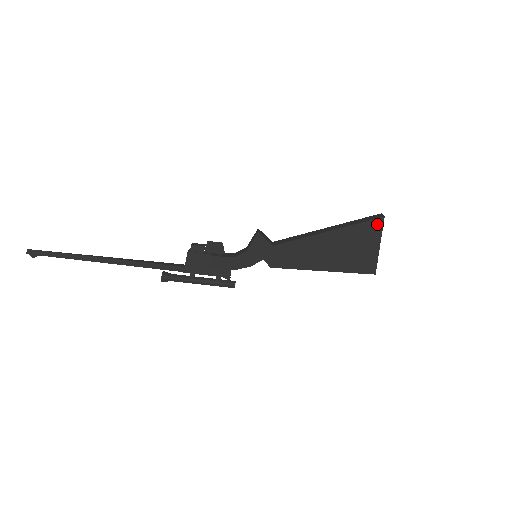
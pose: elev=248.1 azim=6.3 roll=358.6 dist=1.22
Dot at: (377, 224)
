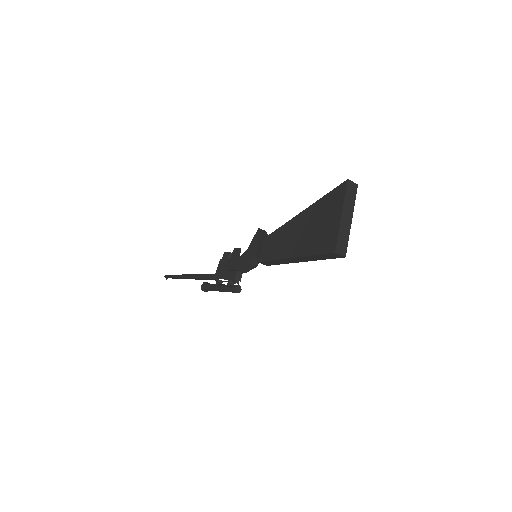
Dot at: (341, 190)
